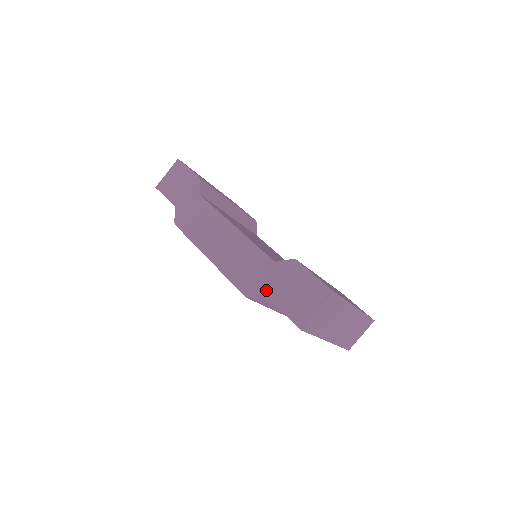
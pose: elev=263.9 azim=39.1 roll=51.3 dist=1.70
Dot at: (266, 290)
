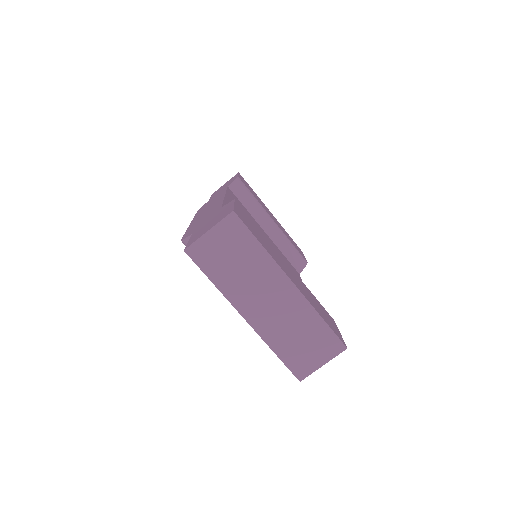
Dot at: (196, 229)
